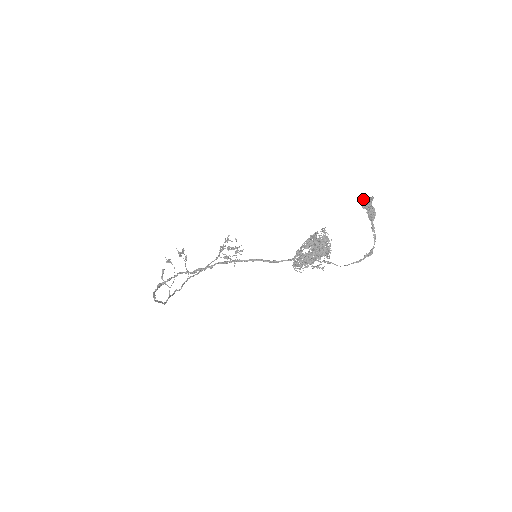
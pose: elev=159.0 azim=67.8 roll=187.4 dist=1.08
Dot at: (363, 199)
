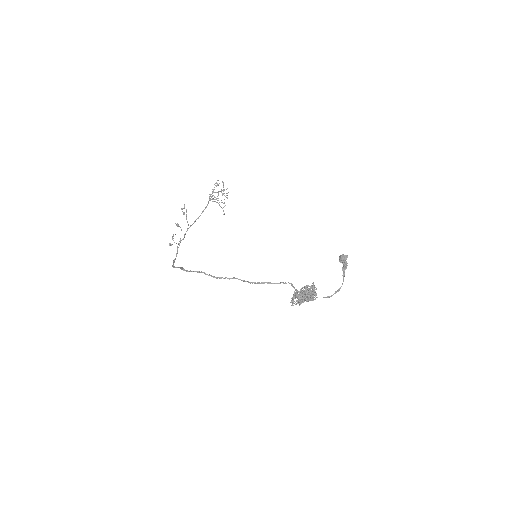
Dot at: (341, 258)
